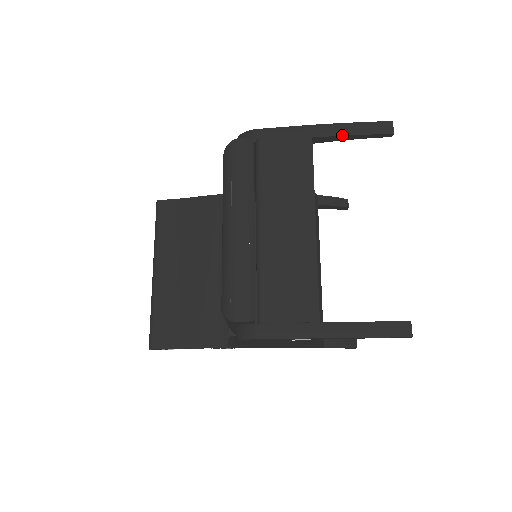
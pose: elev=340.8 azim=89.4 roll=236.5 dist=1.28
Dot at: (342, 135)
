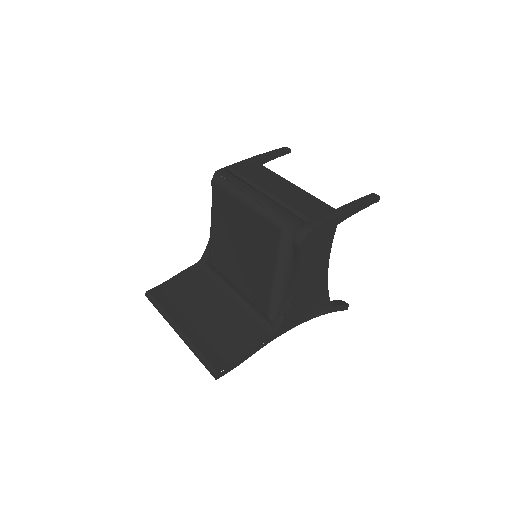
Dot at: (268, 156)
